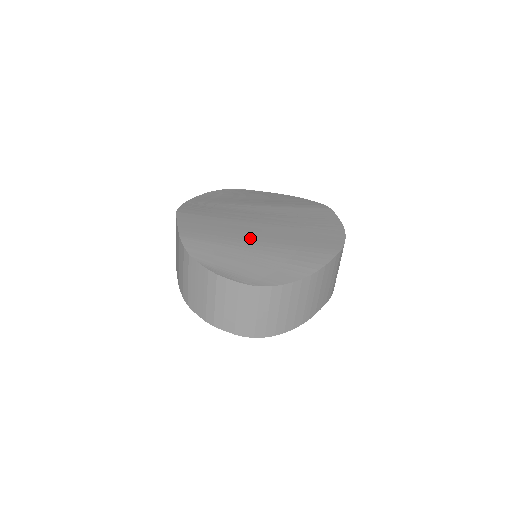
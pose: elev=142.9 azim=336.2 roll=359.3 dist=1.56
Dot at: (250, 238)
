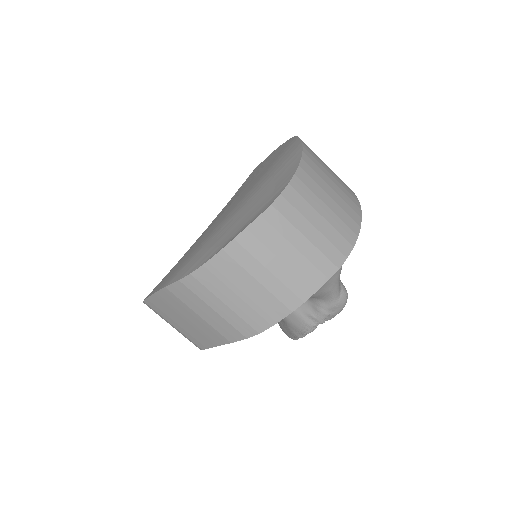
Dot at: (224, 218)
